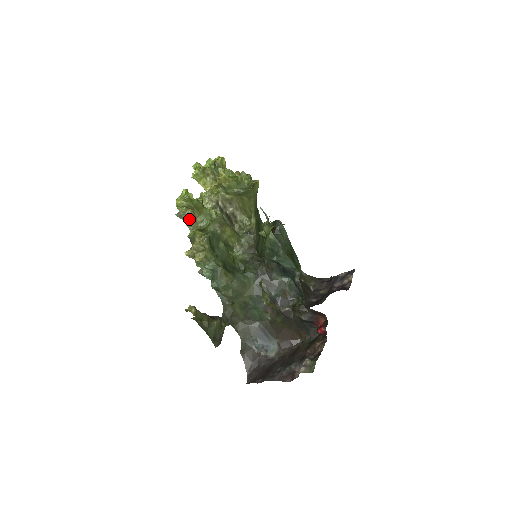
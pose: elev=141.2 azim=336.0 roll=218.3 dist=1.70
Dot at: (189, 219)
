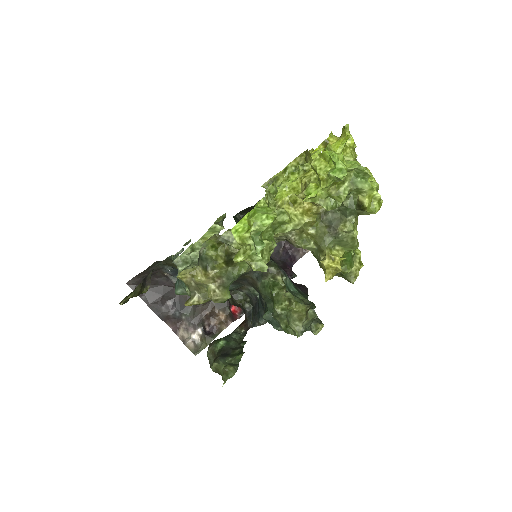
Dot at: (229, 245)
